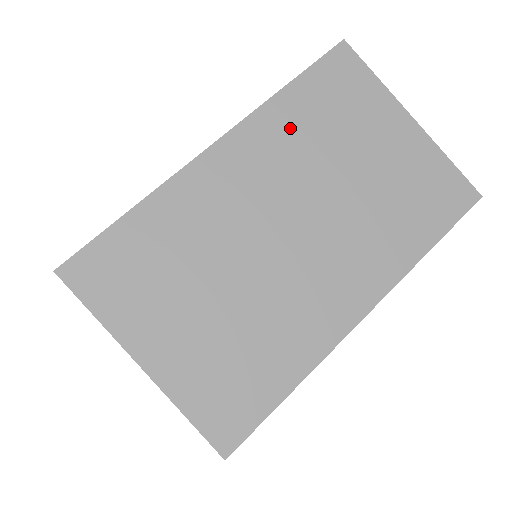
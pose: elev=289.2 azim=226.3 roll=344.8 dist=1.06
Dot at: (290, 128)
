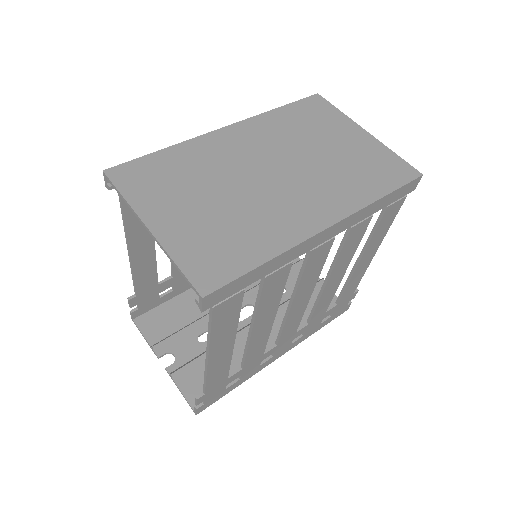
Dot at: (278, 126)
